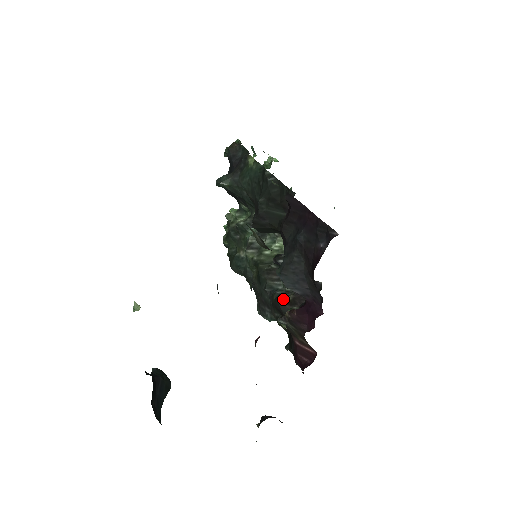
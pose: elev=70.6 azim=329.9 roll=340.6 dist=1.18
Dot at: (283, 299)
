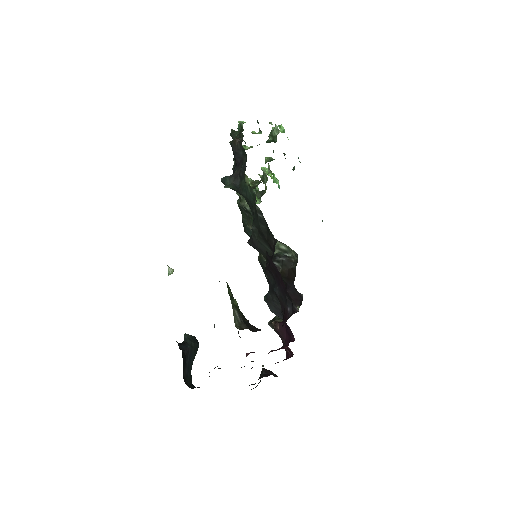
Dot at: occluded
